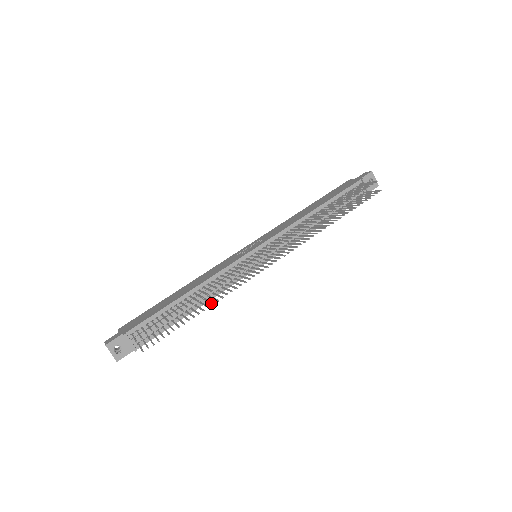
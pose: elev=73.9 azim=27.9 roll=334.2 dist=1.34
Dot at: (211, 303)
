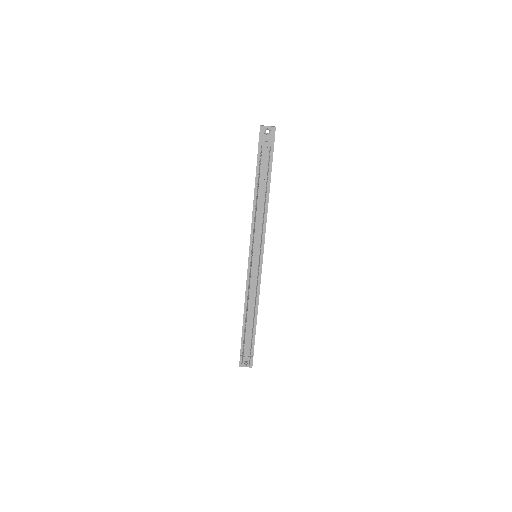
Dot at: occluded
